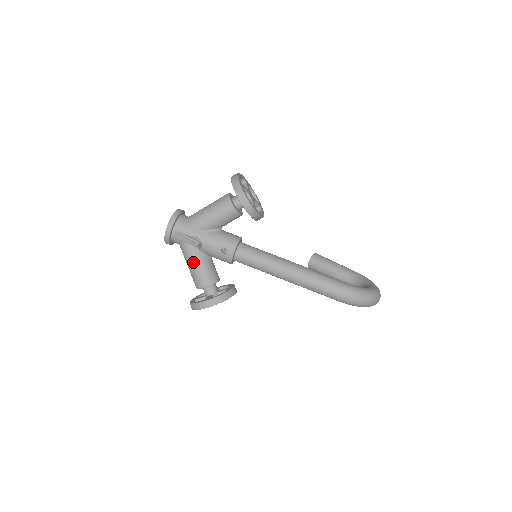
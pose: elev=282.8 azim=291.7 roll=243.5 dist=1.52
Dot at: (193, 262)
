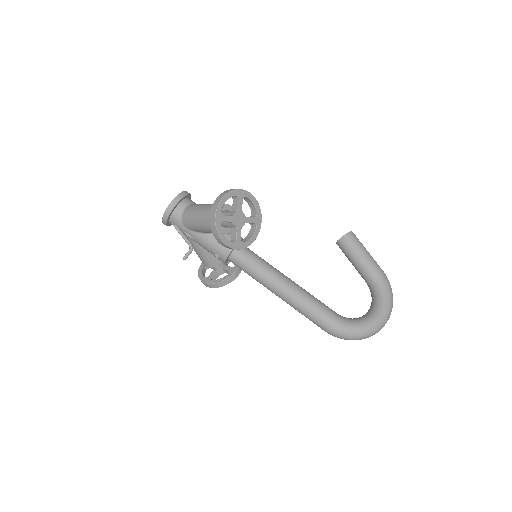
Dot at: (193, 248)
